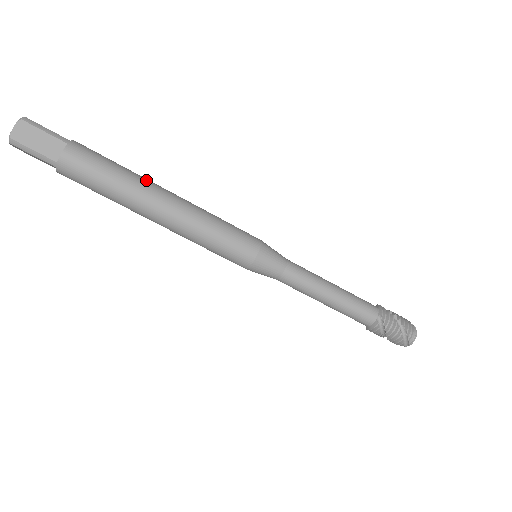
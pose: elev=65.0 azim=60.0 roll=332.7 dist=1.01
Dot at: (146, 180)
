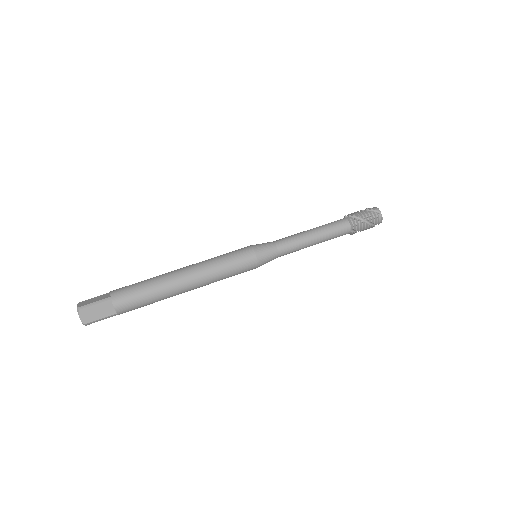
Dot at: occluded
